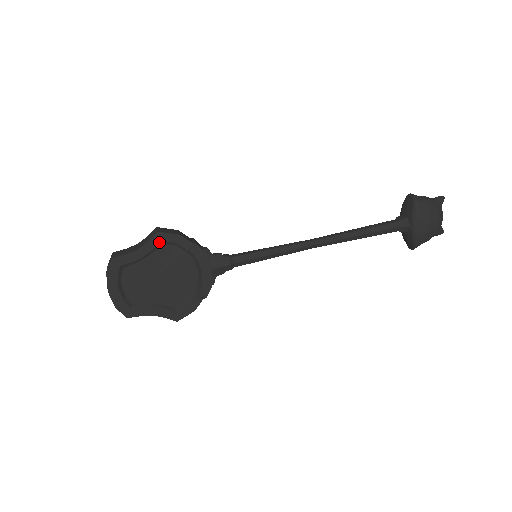
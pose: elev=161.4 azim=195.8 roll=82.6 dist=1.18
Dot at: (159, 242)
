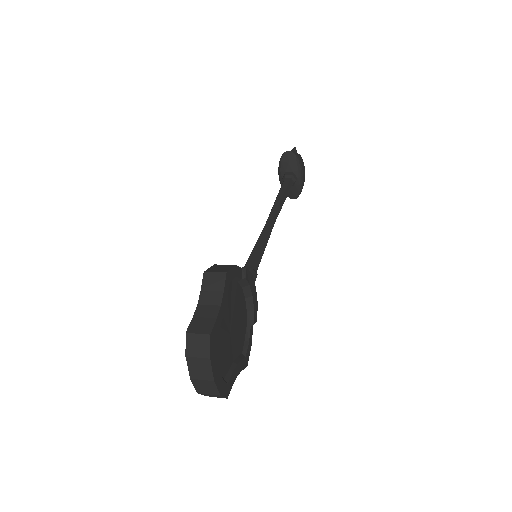
Dot at: (228, 285)
